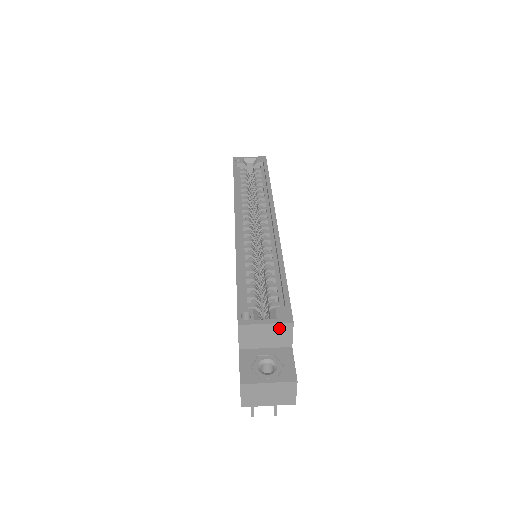
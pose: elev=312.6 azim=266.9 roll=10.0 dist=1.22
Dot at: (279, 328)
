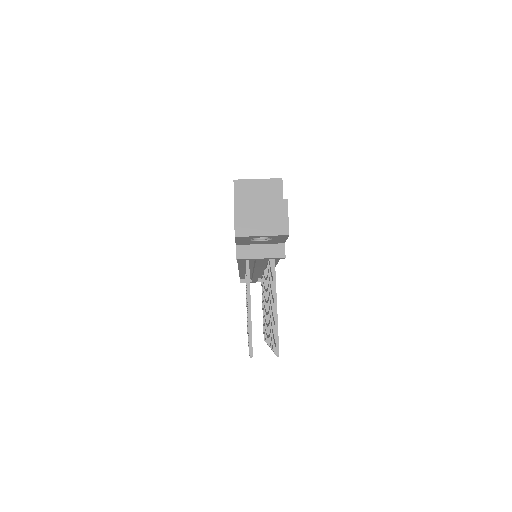
Dot at: (270, 185)
